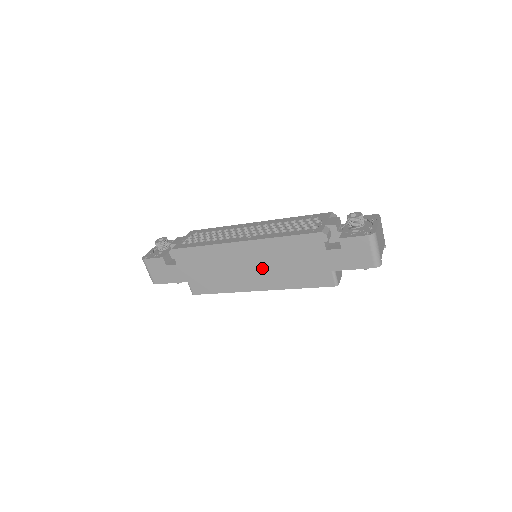
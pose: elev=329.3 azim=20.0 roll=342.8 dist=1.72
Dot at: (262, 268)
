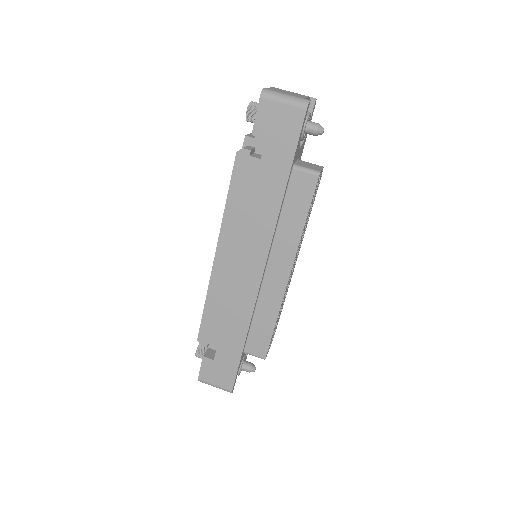
Dot at: (256, 251)
